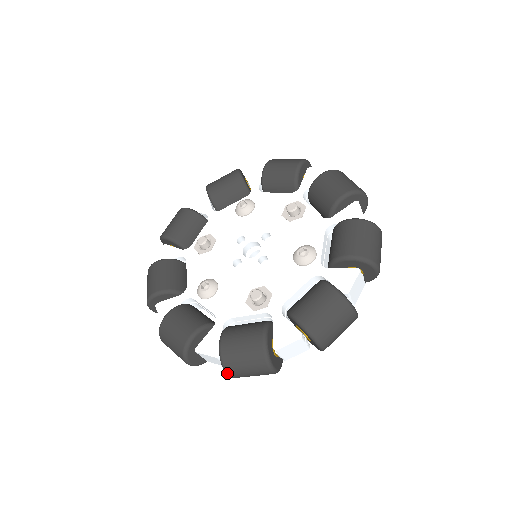
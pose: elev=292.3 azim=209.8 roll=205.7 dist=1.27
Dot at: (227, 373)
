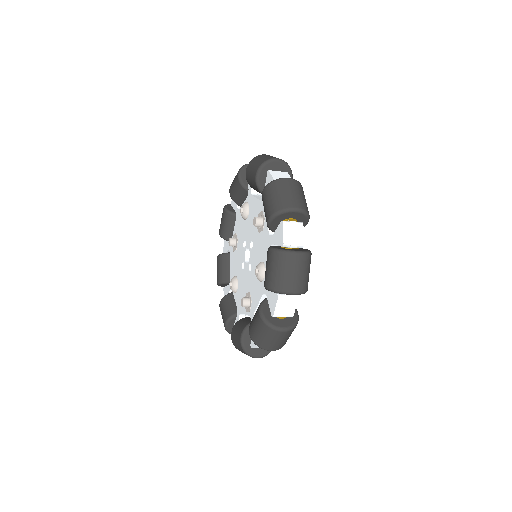
Dot at: occluded
